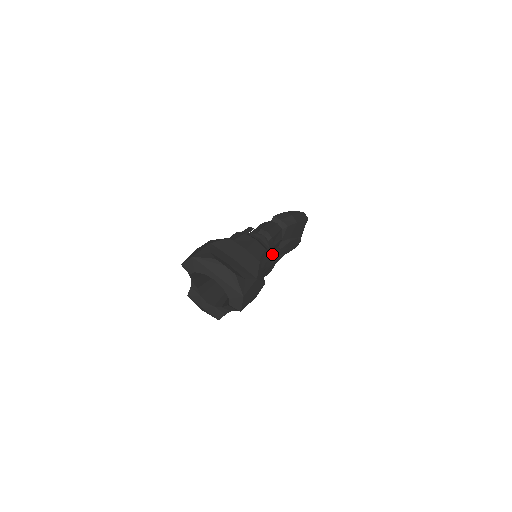
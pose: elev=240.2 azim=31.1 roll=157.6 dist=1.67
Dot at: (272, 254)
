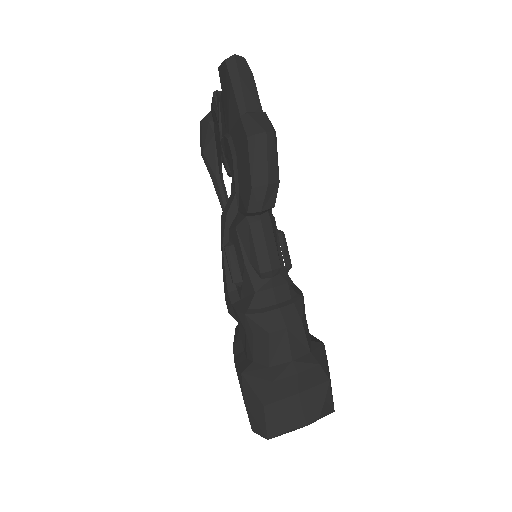
Dot at: (286, 266)
